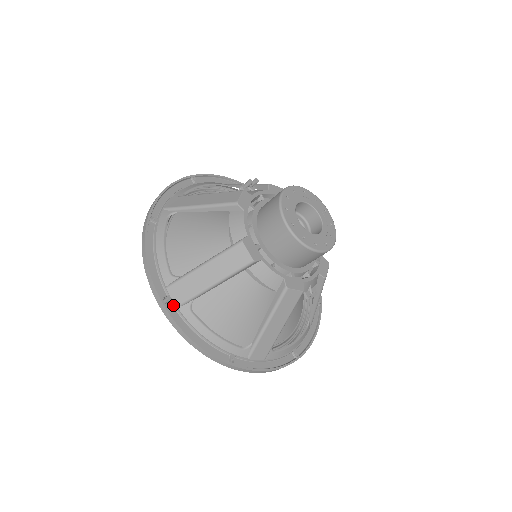
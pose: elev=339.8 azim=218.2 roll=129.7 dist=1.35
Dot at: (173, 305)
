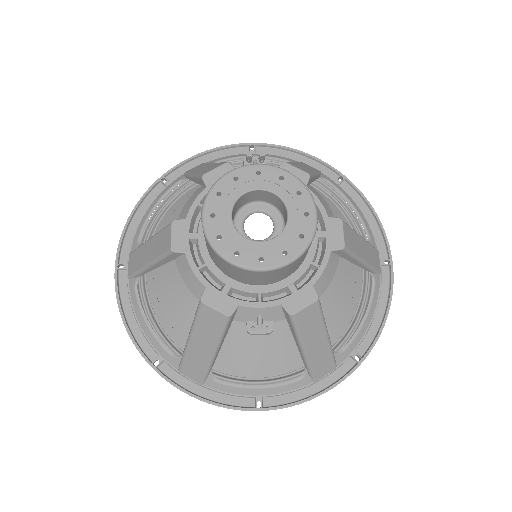
Dot at: (127, 275)
